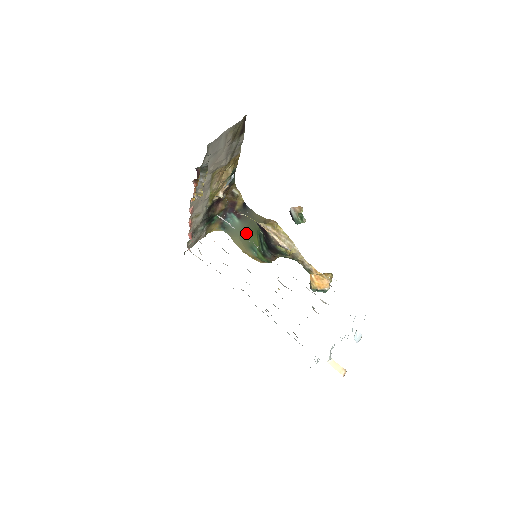
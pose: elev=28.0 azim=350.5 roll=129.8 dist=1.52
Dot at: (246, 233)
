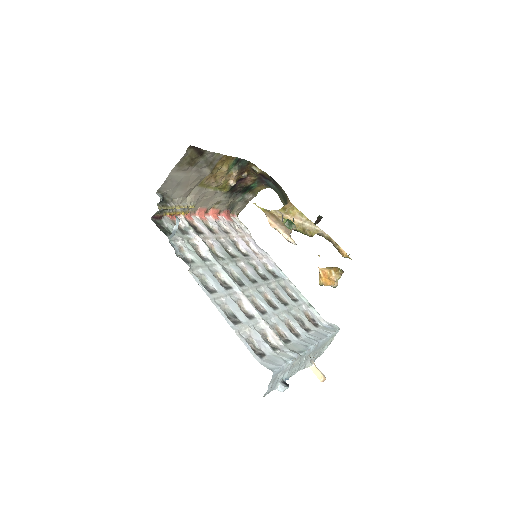
Dot at: (283, 199)
